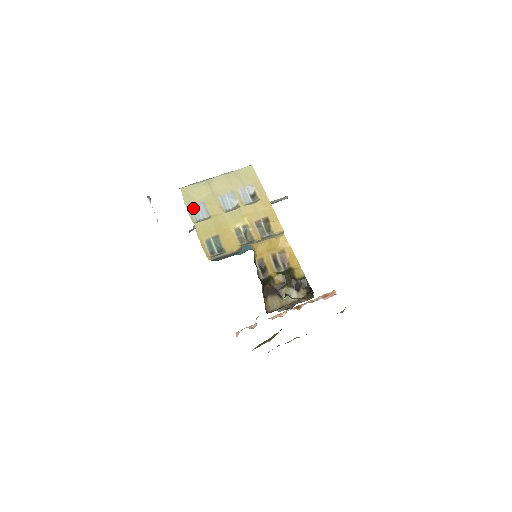
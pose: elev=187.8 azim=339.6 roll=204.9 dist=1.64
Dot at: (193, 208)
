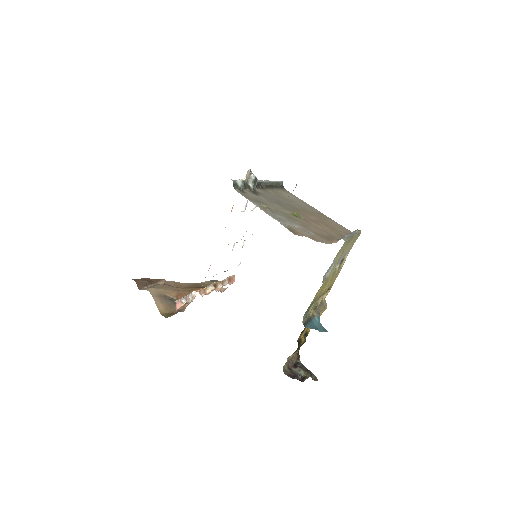
Dot at: (331, 265)
